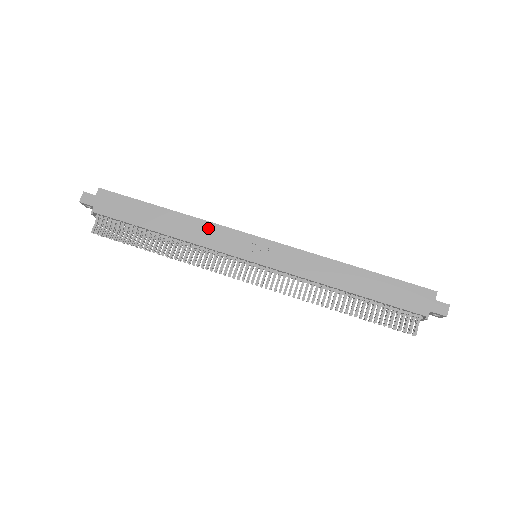
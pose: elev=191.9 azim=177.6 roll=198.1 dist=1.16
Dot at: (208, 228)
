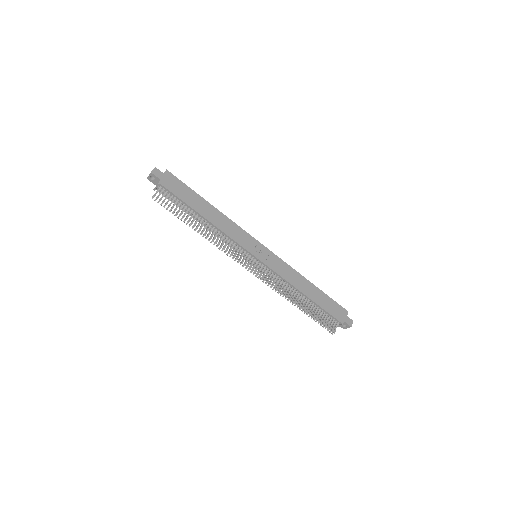
Dot at: (234, 226)
